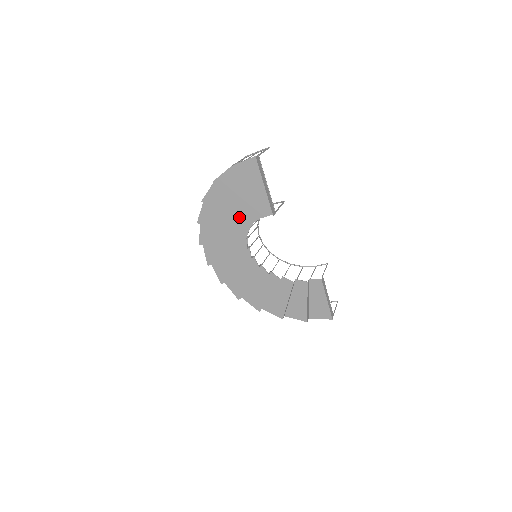
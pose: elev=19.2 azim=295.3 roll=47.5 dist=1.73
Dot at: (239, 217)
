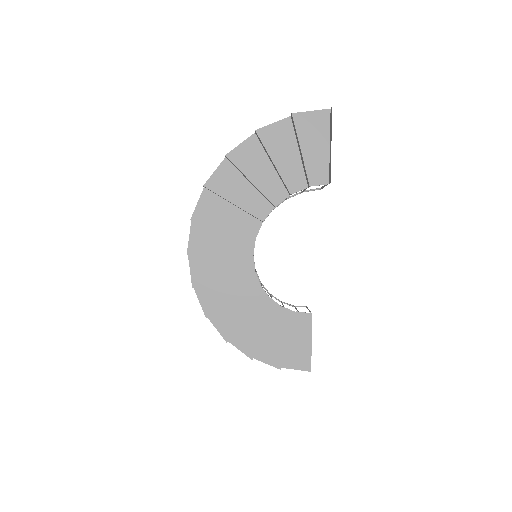
Dot at: (270, 186)
